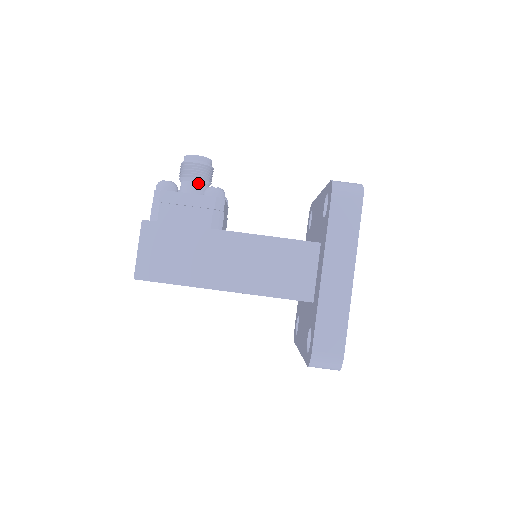
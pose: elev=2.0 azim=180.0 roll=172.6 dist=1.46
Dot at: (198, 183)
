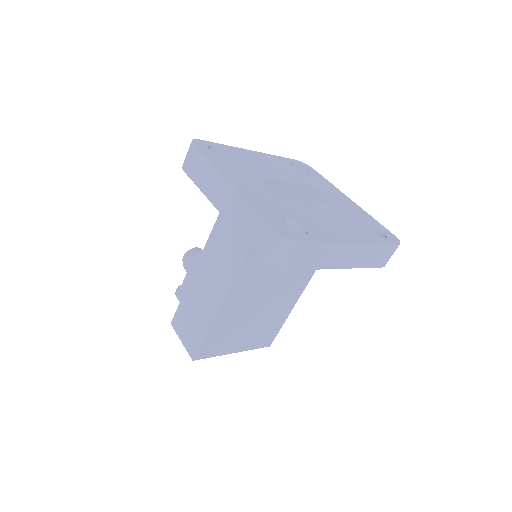
Dot at: occluded
